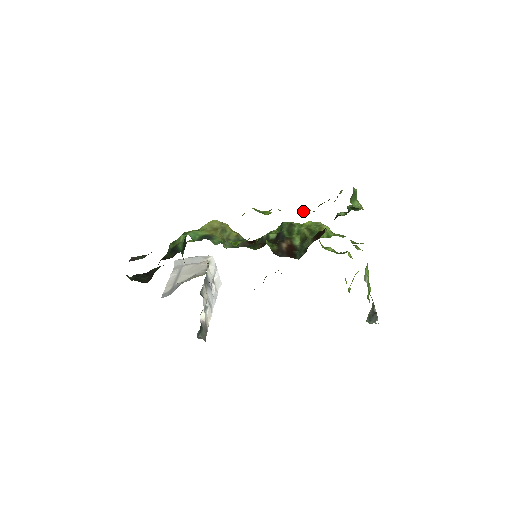
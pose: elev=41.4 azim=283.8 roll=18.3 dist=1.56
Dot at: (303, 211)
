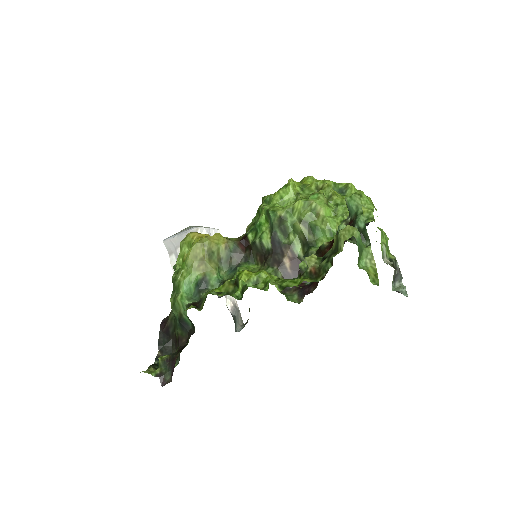
Dot at: (303, 270)
